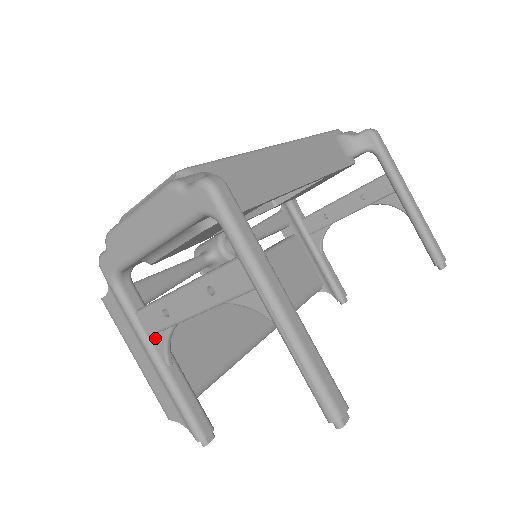
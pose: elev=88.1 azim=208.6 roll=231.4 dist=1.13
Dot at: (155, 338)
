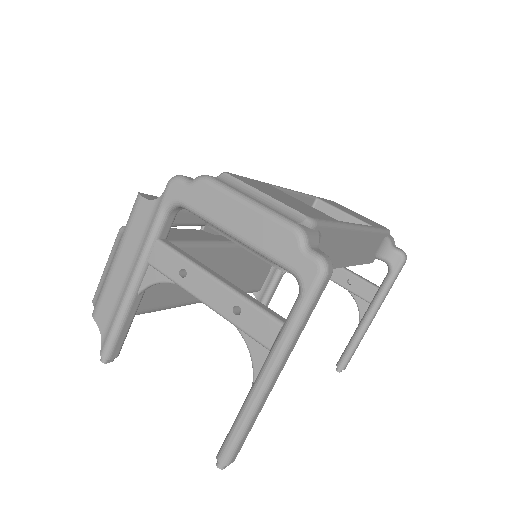
Dot at: (151, 270)
